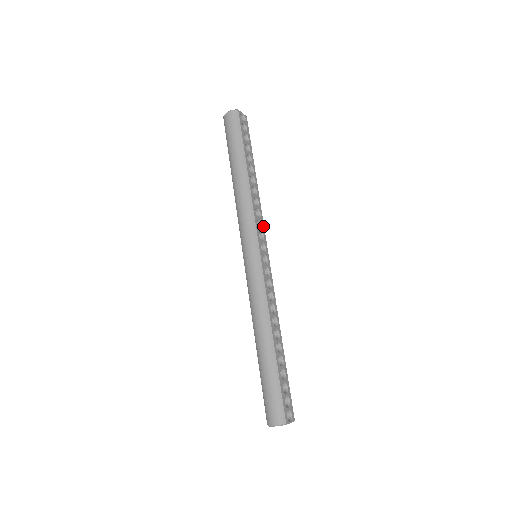
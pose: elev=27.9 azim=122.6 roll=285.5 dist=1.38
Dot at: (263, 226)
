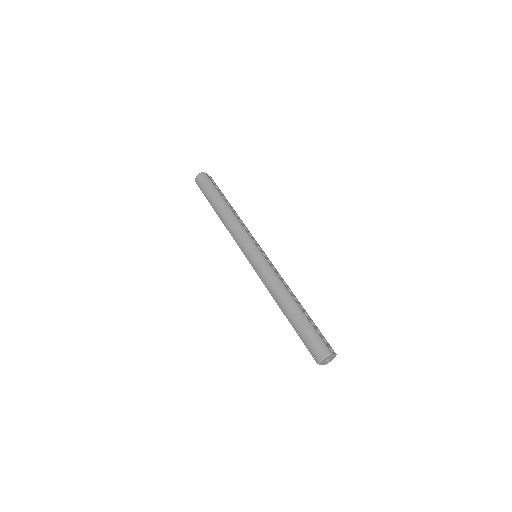
Dot at: (252, 236)
